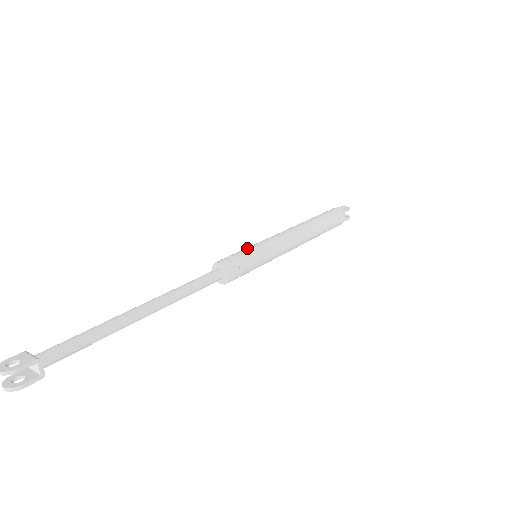
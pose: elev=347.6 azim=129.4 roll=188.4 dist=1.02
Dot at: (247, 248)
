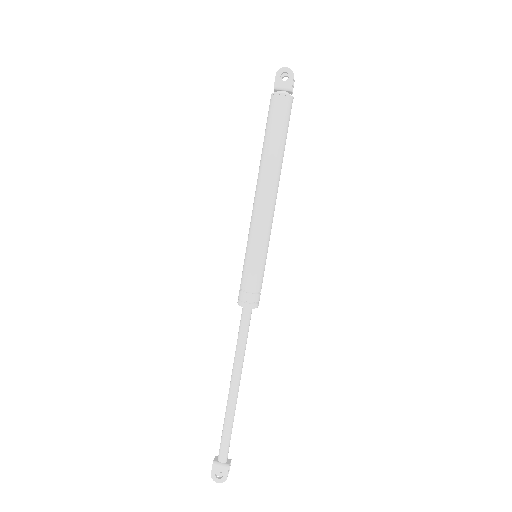
Dot at: (252, 267)
